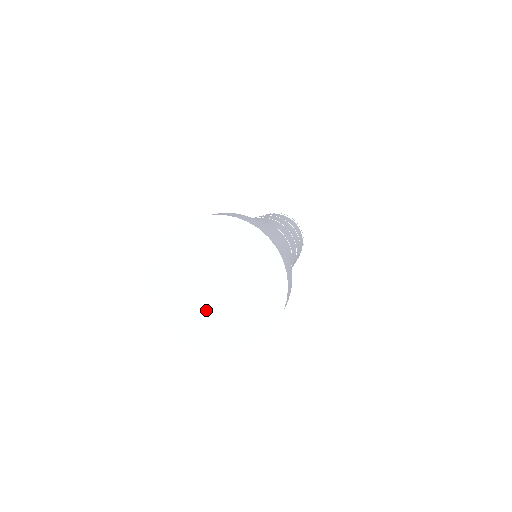
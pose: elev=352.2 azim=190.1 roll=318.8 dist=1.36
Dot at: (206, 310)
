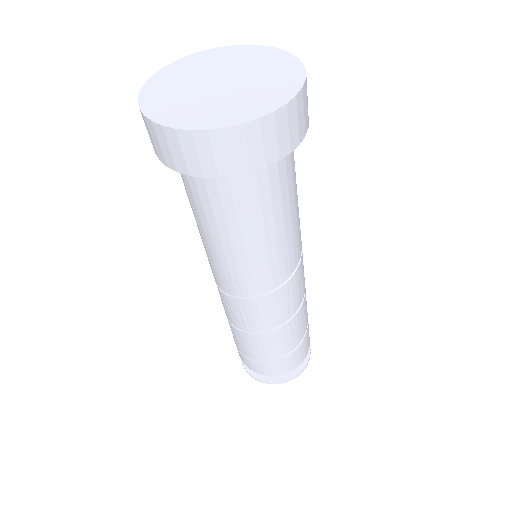
Dot at: (208, 101)
